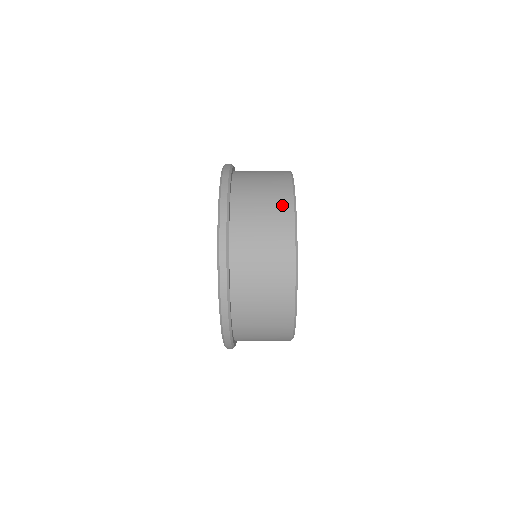
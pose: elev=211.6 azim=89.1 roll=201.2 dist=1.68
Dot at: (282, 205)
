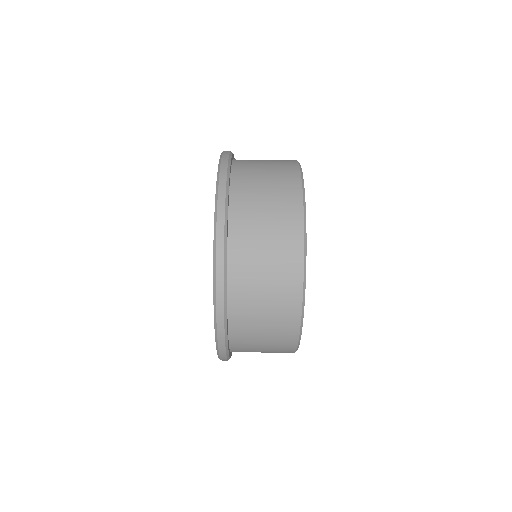
Dot at: occluded
